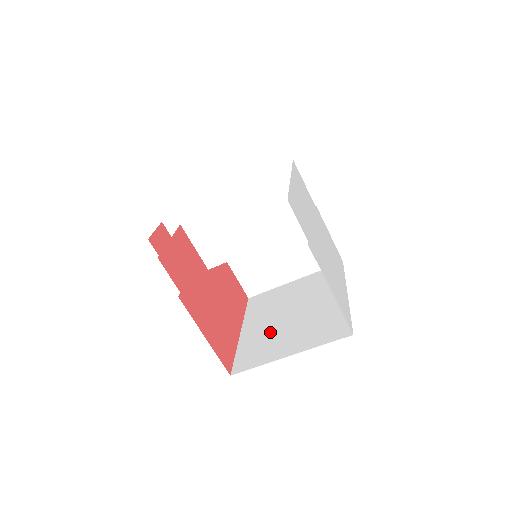
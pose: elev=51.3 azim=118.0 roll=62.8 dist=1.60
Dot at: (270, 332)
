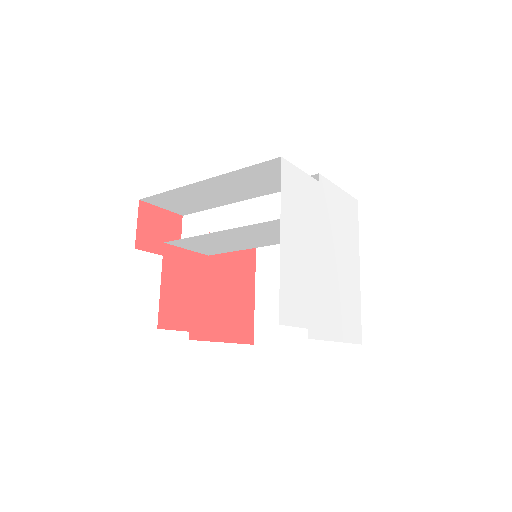
Dot at: occluded
